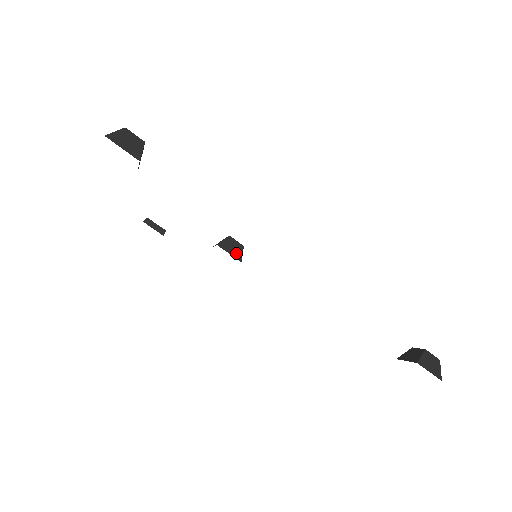
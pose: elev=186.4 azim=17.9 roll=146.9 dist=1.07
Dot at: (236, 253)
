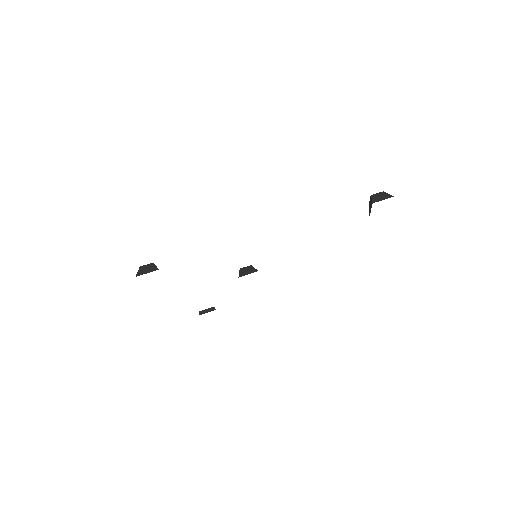
Dot at: (251, 271)
